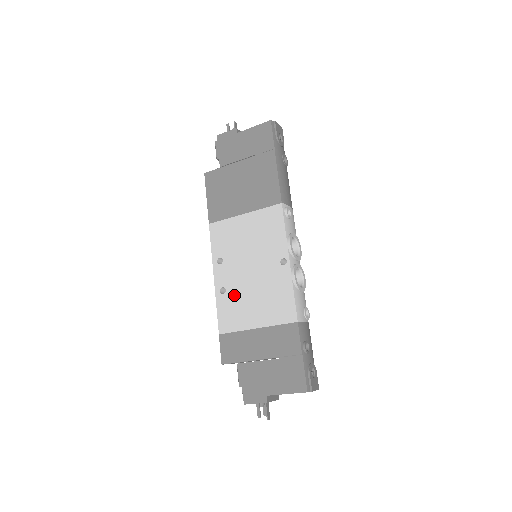
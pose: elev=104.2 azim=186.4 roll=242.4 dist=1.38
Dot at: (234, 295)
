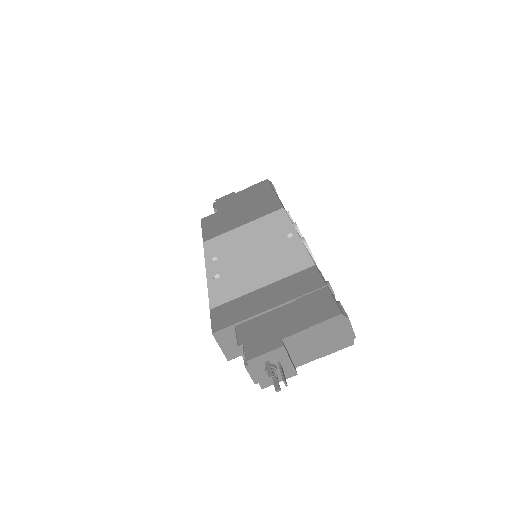
Dot at: (231, 274)
